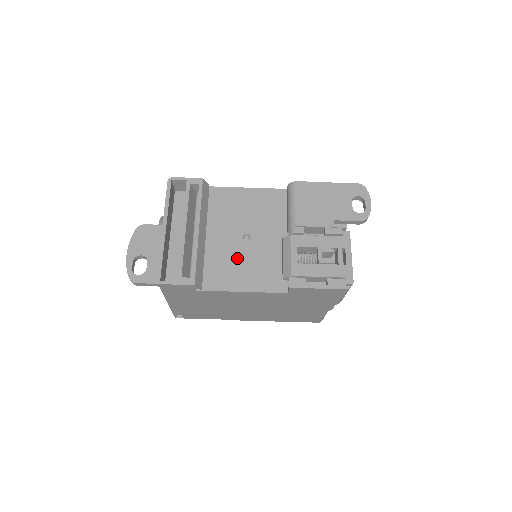
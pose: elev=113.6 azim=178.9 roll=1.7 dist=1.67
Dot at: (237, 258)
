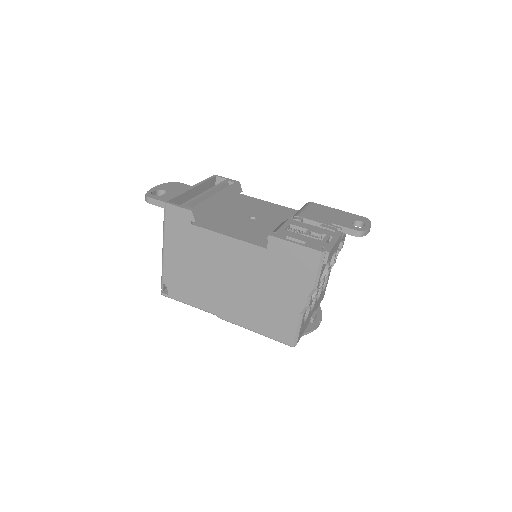
Dot at: (237, 223)
